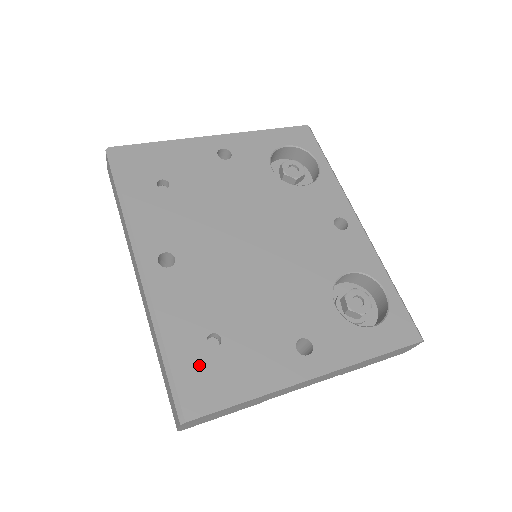
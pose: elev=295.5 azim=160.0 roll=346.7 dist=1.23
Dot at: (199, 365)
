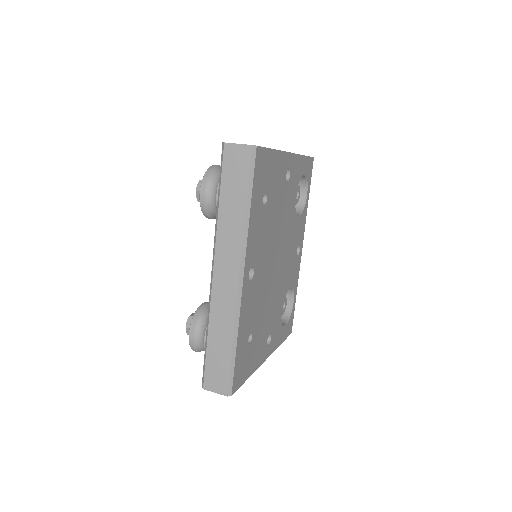
Dot at: (243, 357)
